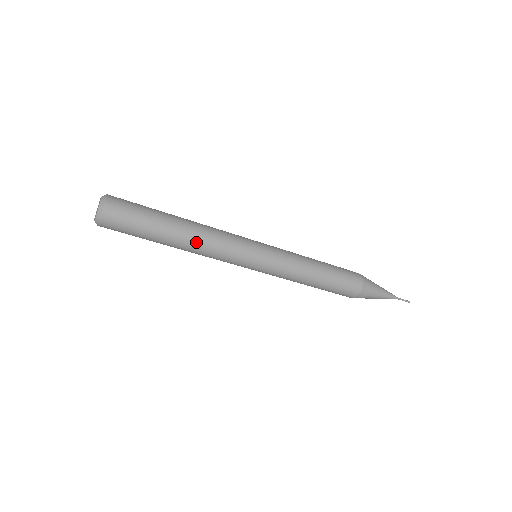
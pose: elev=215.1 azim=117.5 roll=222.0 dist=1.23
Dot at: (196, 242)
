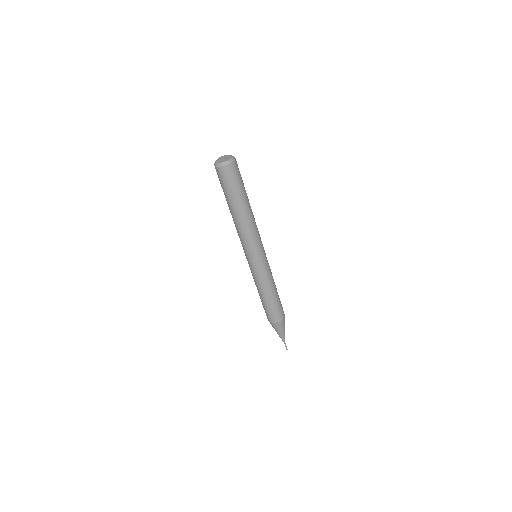
Dot at: (253, 216)
